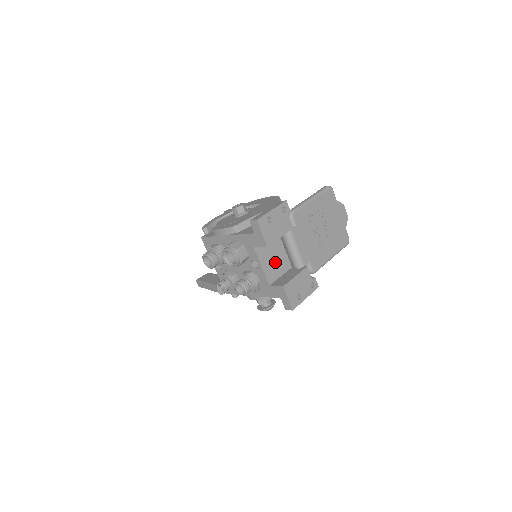
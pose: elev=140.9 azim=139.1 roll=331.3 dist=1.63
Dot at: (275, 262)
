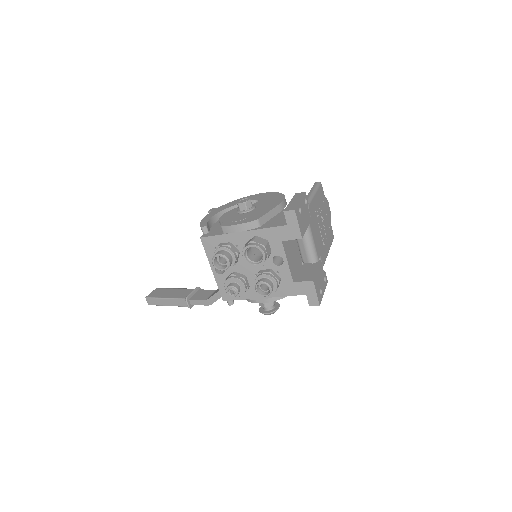
Dot at: (293, 258)
